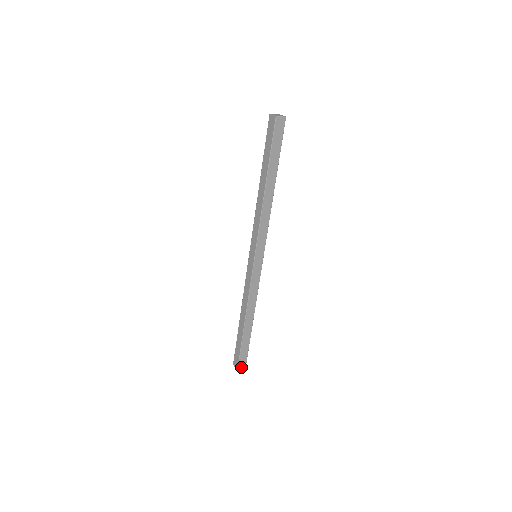
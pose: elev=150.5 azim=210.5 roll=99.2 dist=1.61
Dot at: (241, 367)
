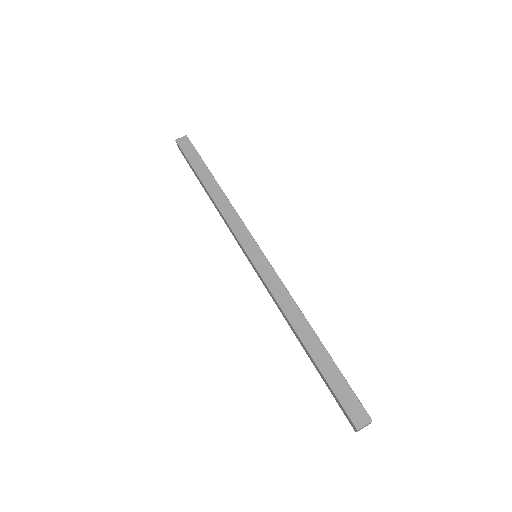
Dot at: (360, 421)
